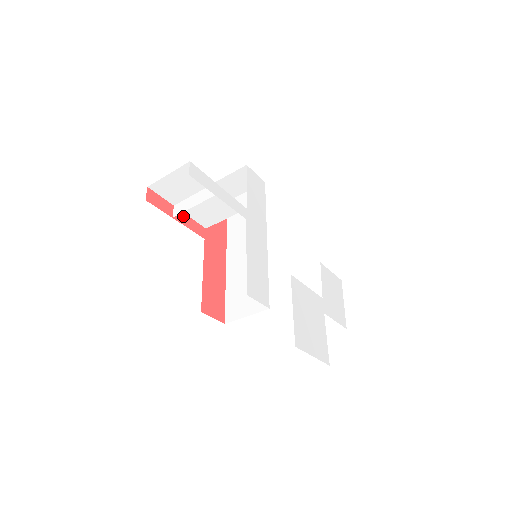
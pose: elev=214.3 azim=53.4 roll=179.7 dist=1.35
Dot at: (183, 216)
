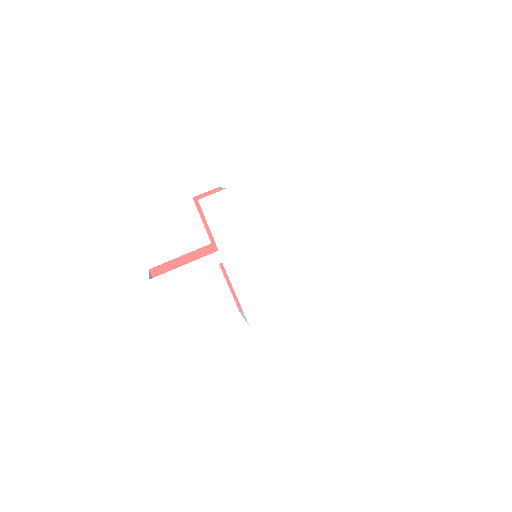
Dot at: (187, 257)
